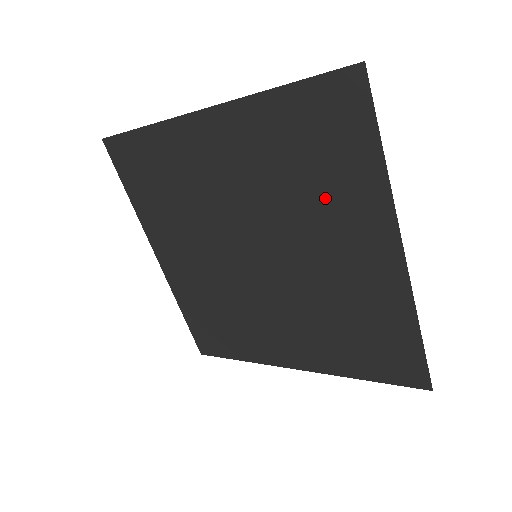
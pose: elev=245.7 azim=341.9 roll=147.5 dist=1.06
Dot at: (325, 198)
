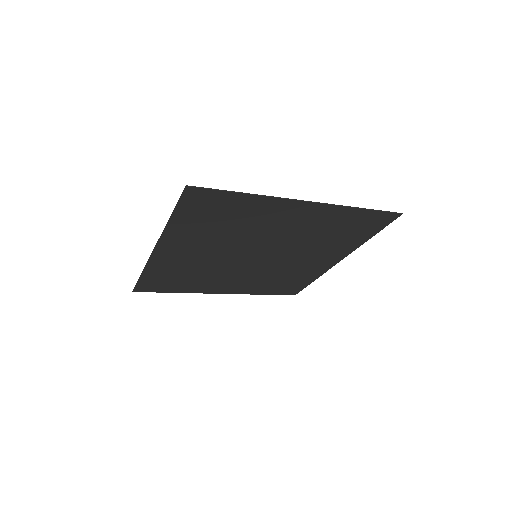
Dot at: (247, 221)
